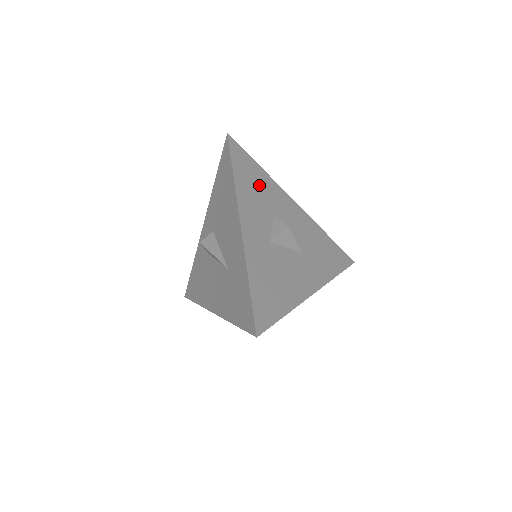
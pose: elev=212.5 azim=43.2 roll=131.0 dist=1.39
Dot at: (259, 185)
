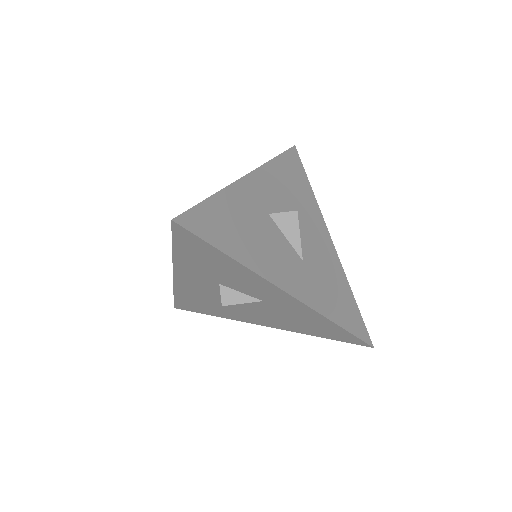
Dot at: (297, 188)
